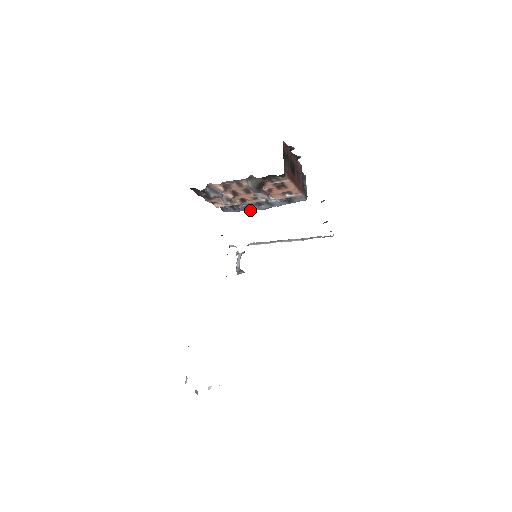
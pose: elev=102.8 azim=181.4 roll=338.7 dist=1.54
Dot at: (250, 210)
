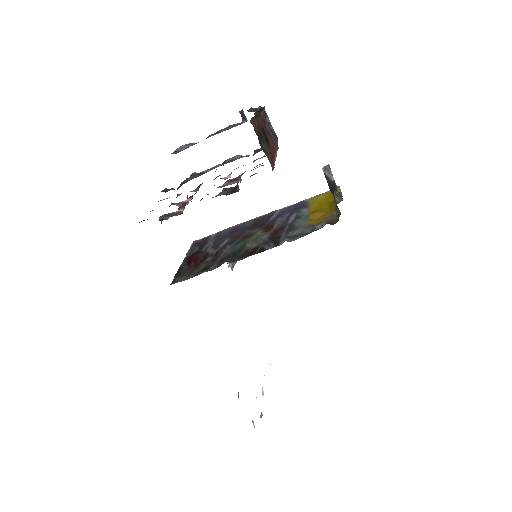
Dot at: (200, 174)
